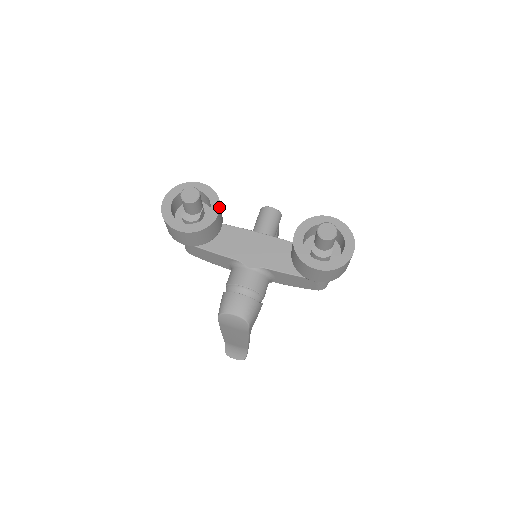
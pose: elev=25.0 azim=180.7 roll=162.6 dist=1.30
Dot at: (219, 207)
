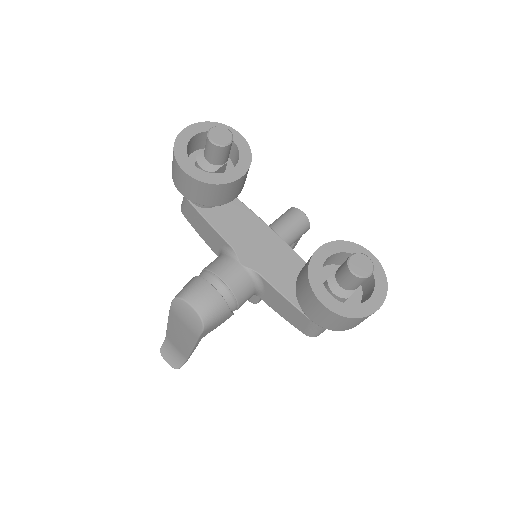
Dot at: (246, 170)
